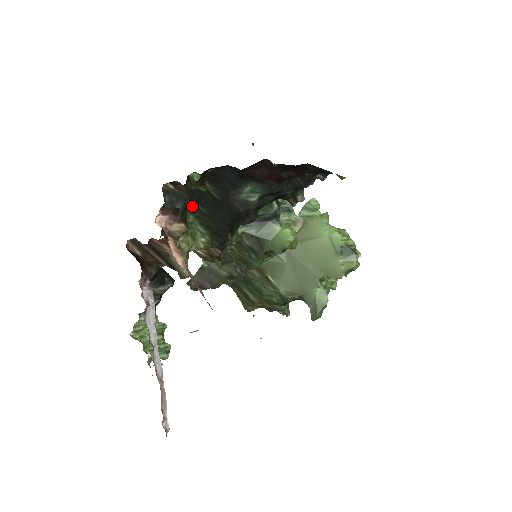
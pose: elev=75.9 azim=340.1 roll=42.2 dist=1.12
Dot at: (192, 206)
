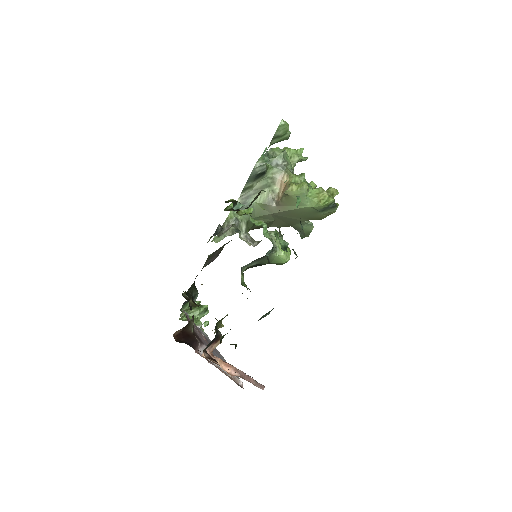
Dot at: occluded
